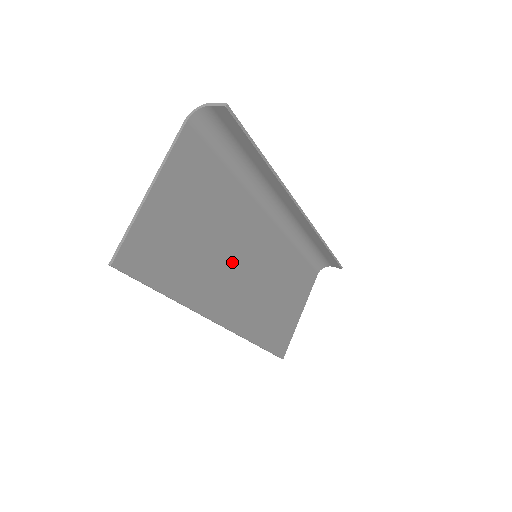
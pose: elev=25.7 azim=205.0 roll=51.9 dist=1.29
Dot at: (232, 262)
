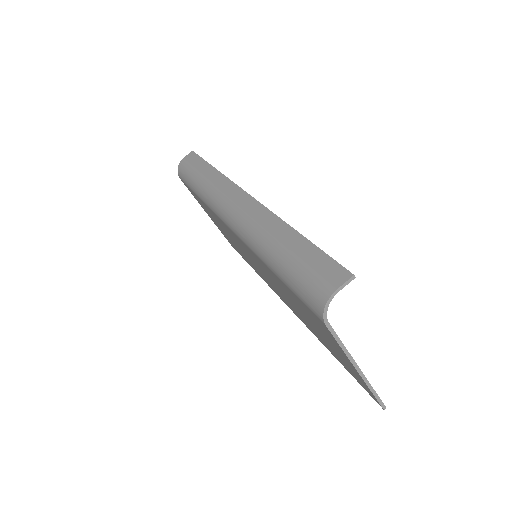
Dot at: occluded
